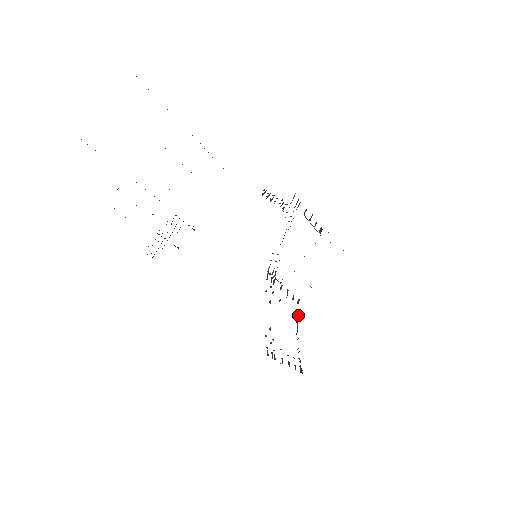
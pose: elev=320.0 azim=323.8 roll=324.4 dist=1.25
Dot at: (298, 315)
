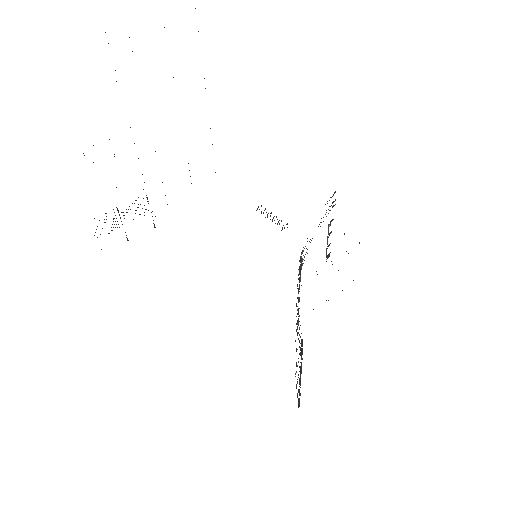
Dot at: occluded
